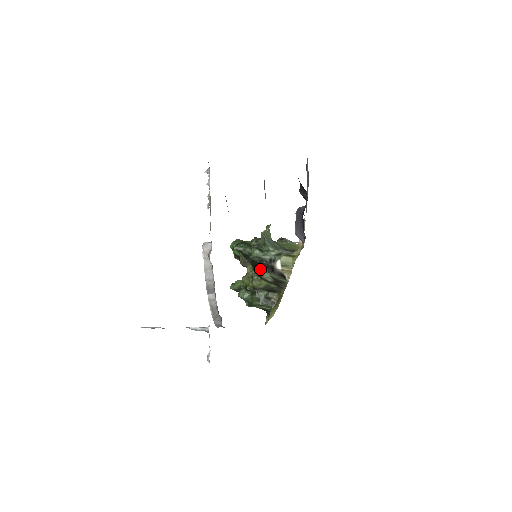
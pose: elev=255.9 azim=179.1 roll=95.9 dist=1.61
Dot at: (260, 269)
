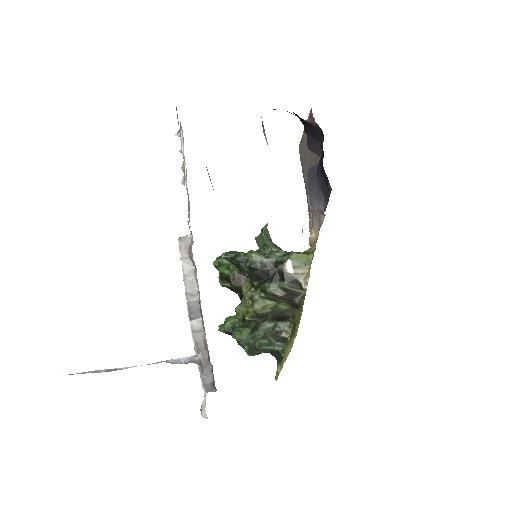
Dot at: (262, 281)
